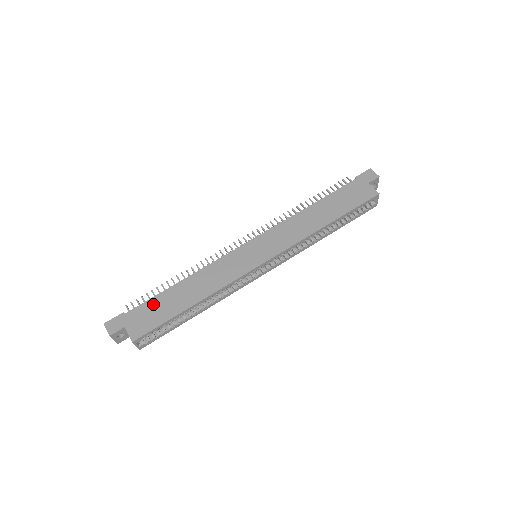
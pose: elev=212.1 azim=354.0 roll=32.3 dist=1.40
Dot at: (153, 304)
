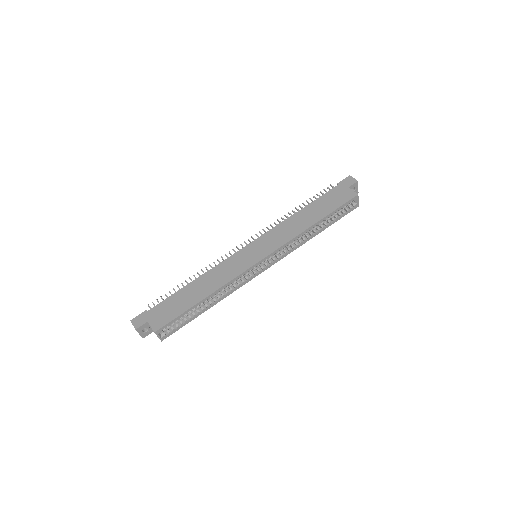
Dot at: (170, 301)
